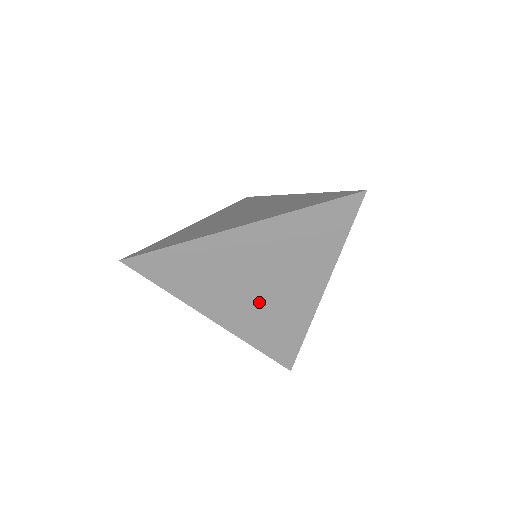
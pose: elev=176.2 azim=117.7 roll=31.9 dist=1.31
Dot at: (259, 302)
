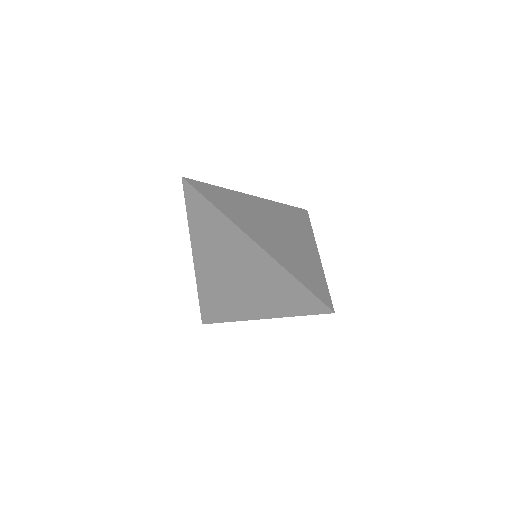
Dot at: (282, 242)
